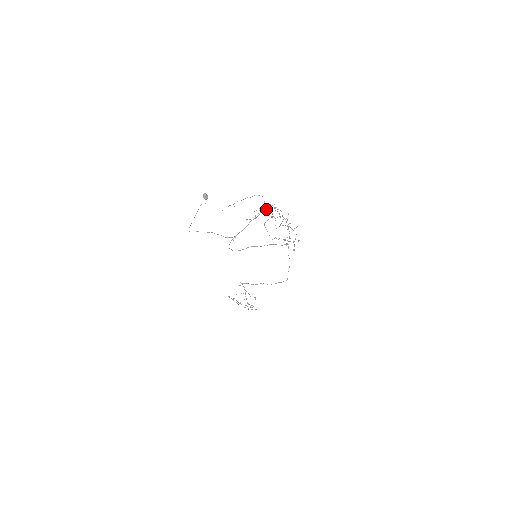
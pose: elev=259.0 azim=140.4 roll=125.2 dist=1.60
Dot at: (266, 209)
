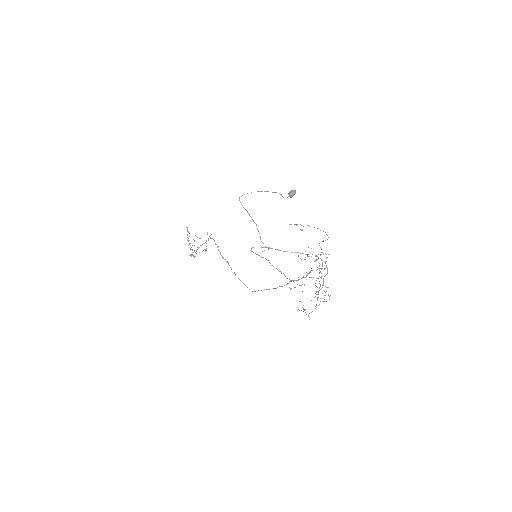
Dot at: occluded
